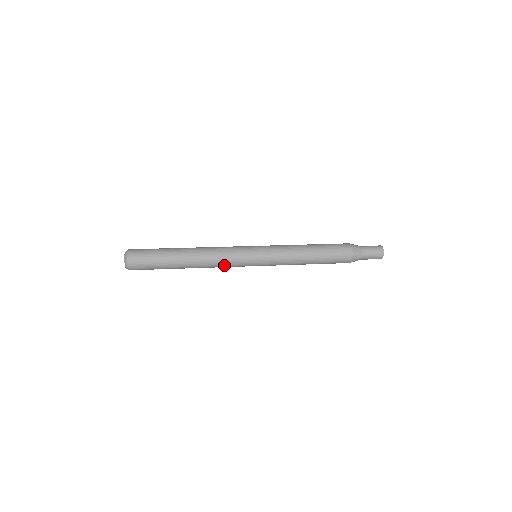
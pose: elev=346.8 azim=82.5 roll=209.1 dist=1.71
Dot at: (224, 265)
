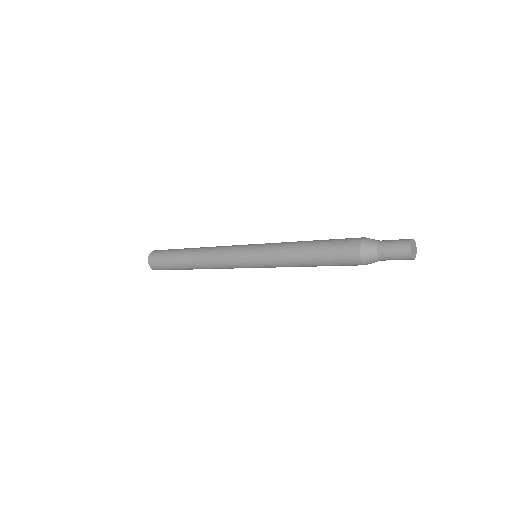
Dot at: (226, 268)
